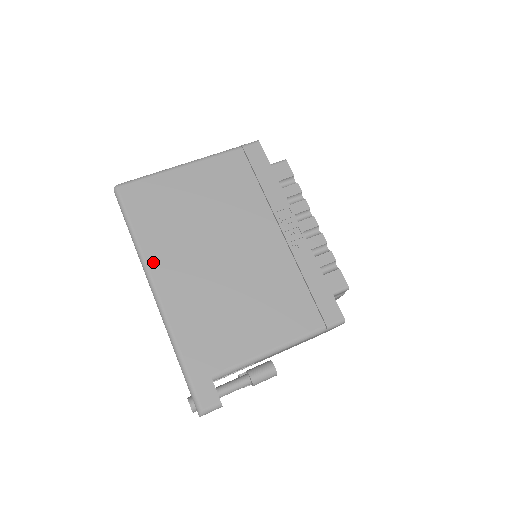
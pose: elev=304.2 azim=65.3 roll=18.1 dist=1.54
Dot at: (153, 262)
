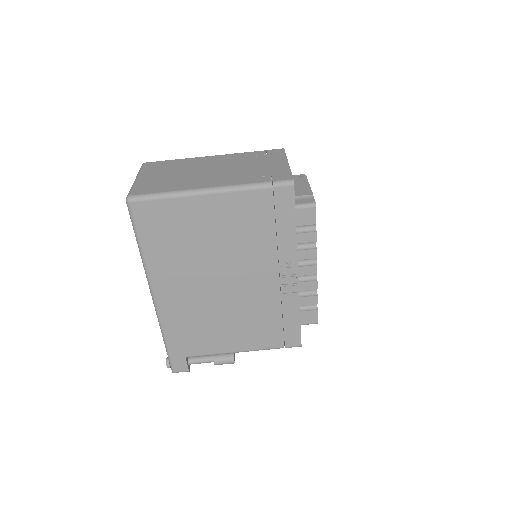
Dot at: (155, 276)
